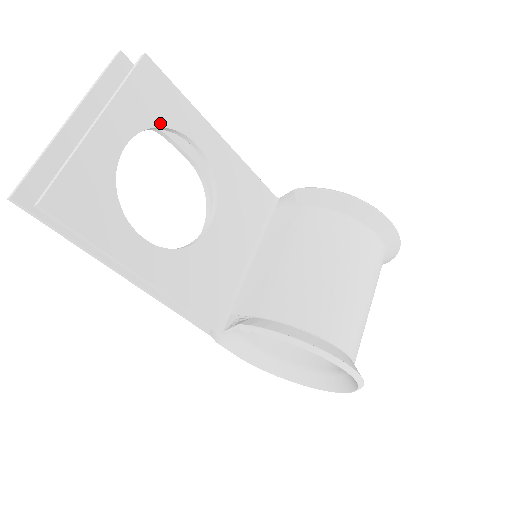
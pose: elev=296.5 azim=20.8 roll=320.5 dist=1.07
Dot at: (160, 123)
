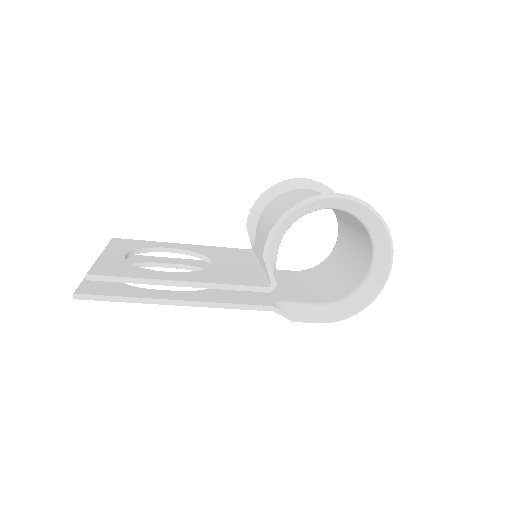
Dot at: (140, 248)
